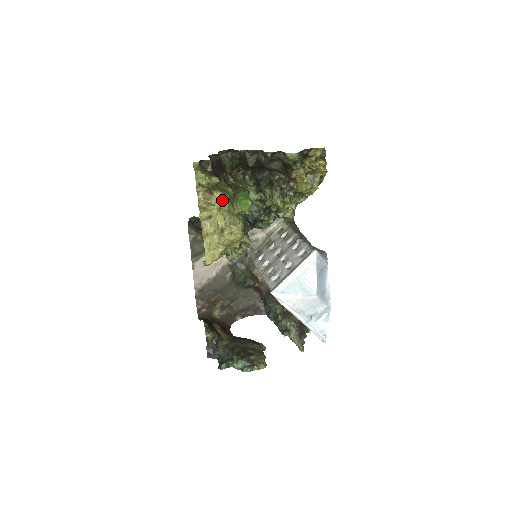
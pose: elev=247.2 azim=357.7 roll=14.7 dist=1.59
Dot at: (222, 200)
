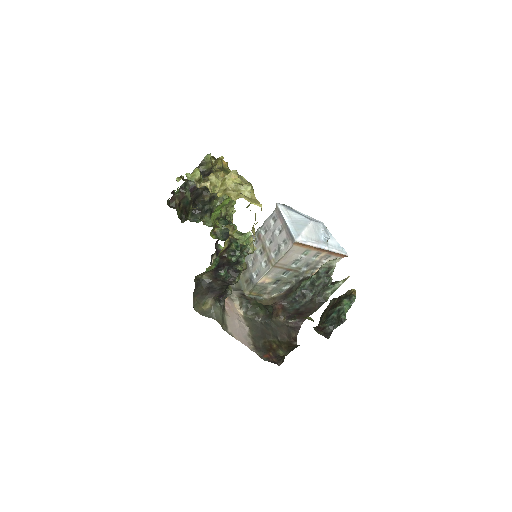
Dot at: (217, 179)
